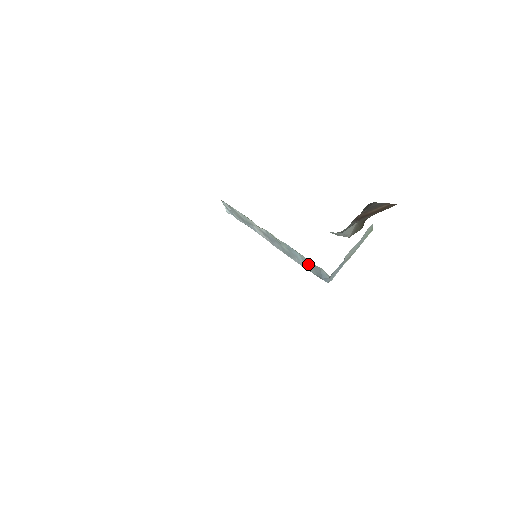
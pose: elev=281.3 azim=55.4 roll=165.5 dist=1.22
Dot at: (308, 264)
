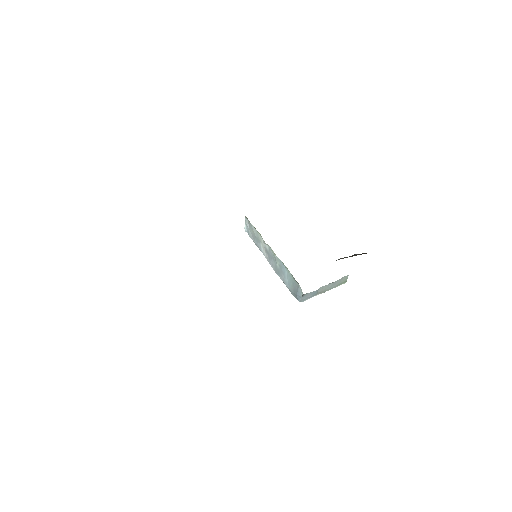
Dot at: (290, 281)
